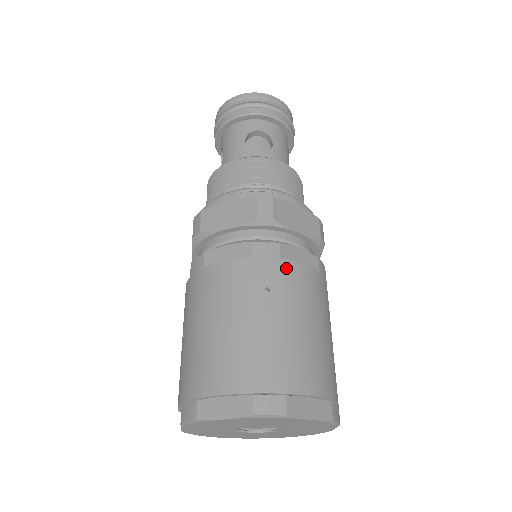
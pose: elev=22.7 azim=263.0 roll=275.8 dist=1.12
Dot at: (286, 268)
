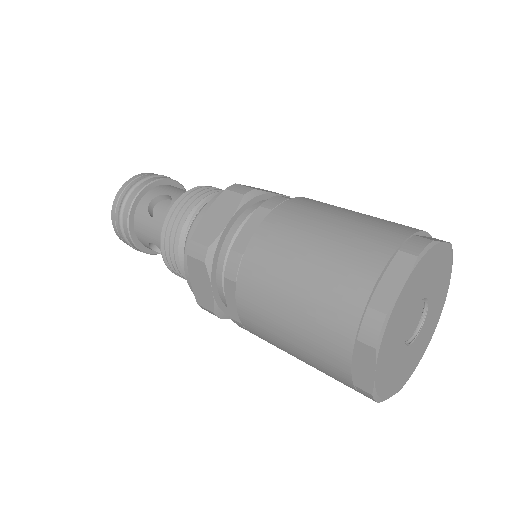
Dot at: occluded
